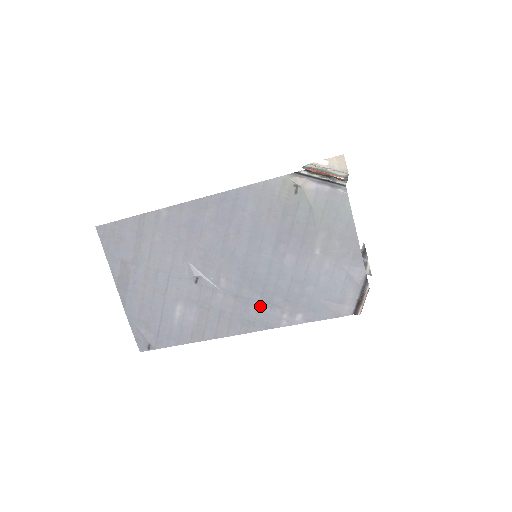
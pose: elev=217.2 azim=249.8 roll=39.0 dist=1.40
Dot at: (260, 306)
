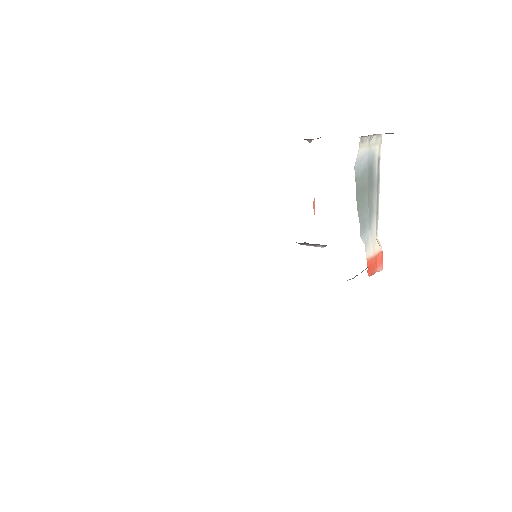
Dot at: occluded
